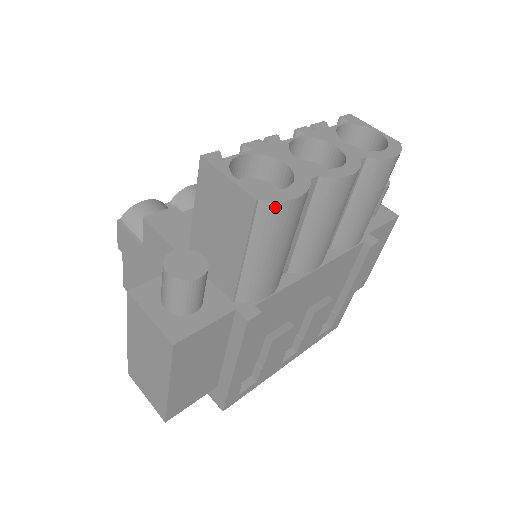
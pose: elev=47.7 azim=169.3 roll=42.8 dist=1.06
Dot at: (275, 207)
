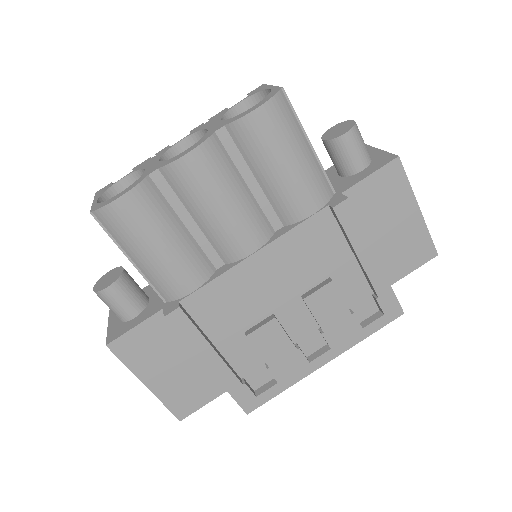
Dot at: (106, 212)
